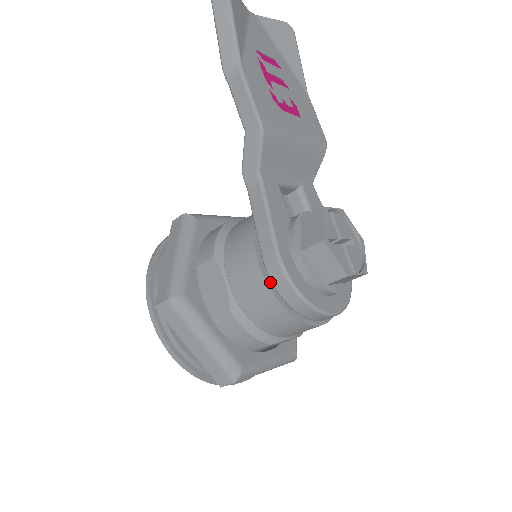
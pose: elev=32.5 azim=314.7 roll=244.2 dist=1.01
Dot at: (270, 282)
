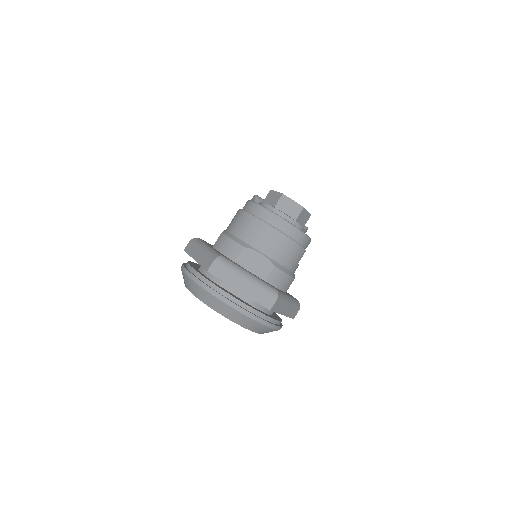
Dot at: occluded
